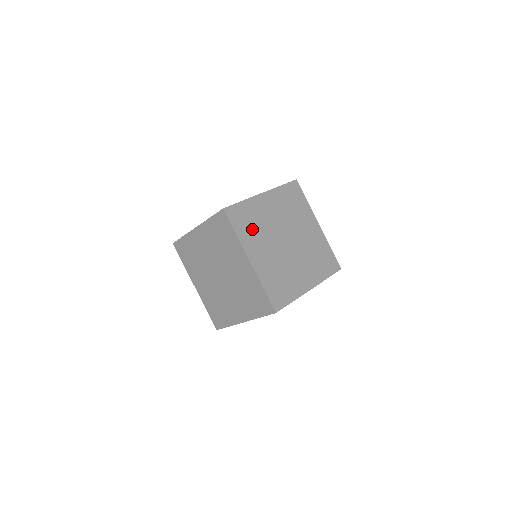
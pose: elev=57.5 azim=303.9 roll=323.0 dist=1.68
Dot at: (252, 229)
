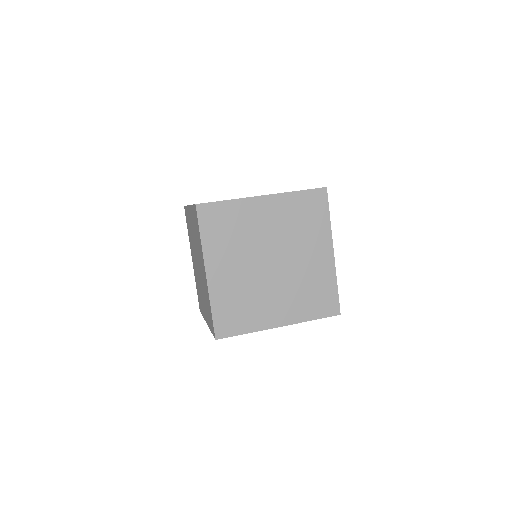
Dot at: occluded
